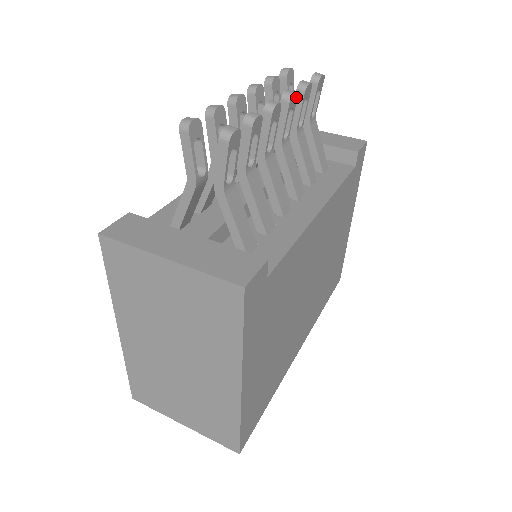
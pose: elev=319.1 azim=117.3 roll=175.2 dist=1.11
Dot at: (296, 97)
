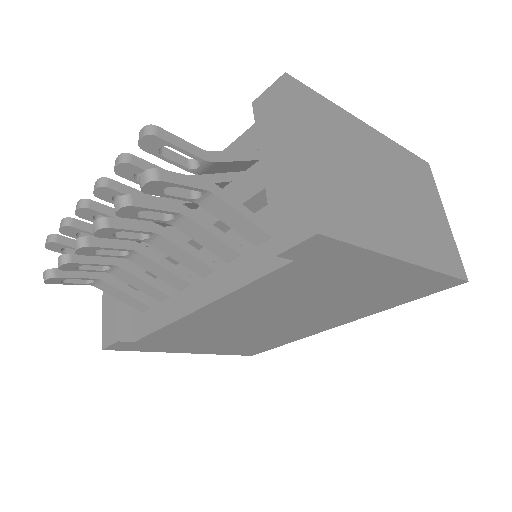
Dot at: (106, 228)
